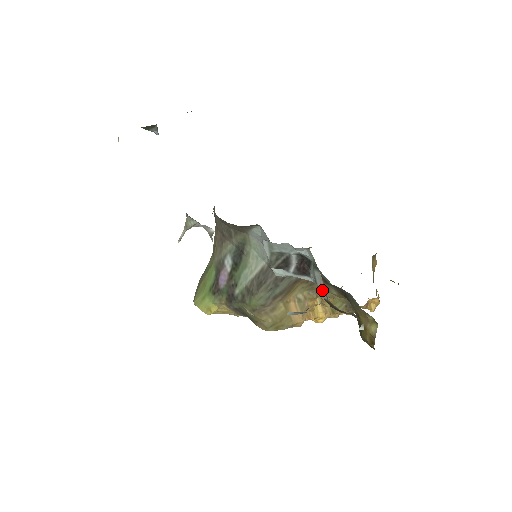
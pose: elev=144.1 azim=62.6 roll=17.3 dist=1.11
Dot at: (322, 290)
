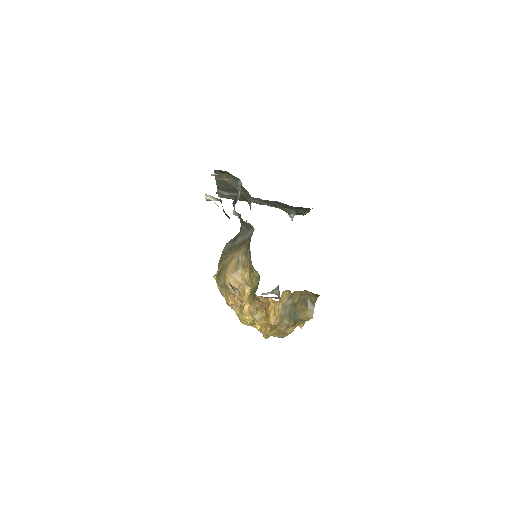
Dot at: occluded
